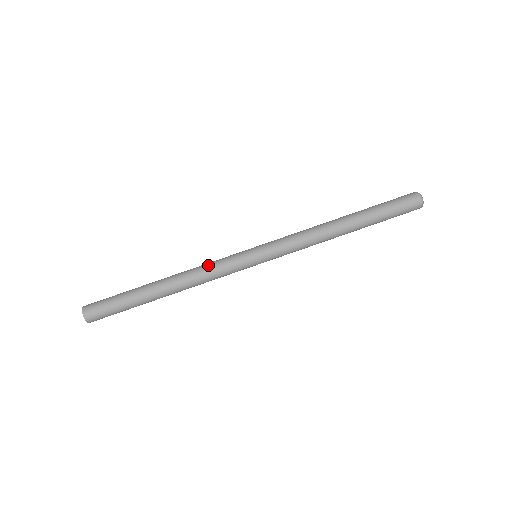
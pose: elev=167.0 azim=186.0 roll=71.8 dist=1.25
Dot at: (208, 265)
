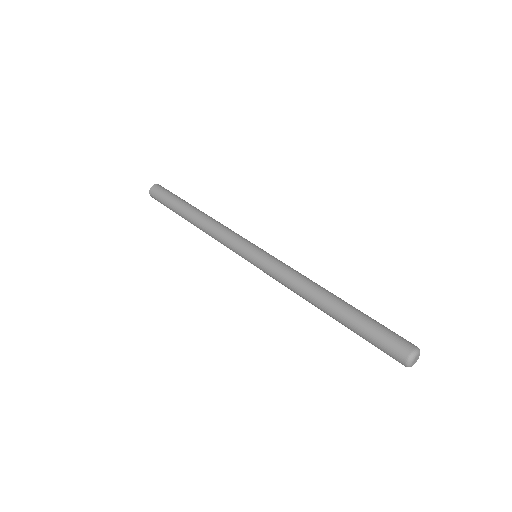
Dot at: (222, 230)
